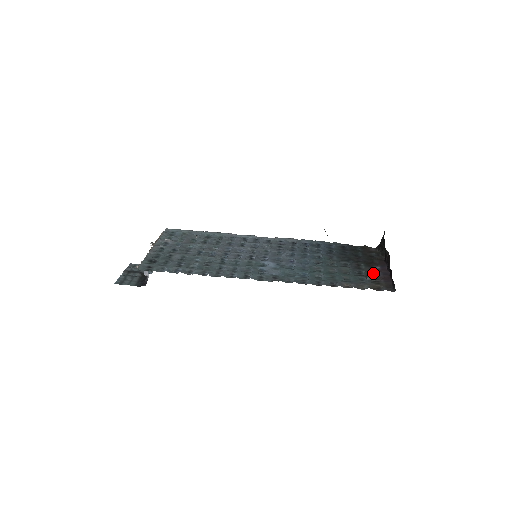
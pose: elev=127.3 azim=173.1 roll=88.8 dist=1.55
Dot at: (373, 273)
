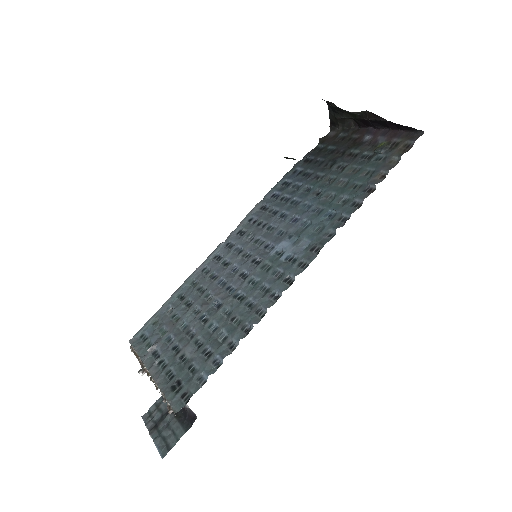
Dot at: (374, 145)
